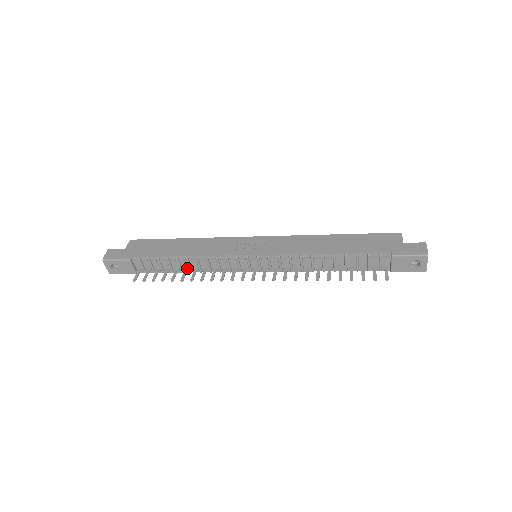
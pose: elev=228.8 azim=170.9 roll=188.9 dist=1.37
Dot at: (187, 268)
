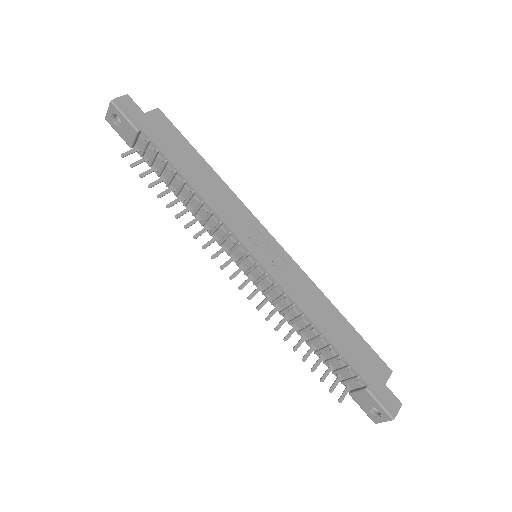
Dot at: (184, 198)
